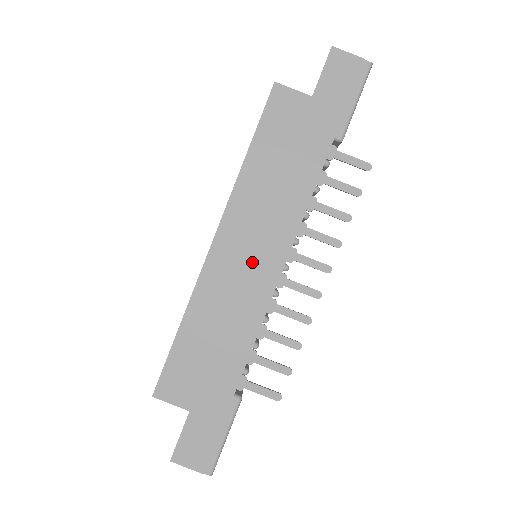
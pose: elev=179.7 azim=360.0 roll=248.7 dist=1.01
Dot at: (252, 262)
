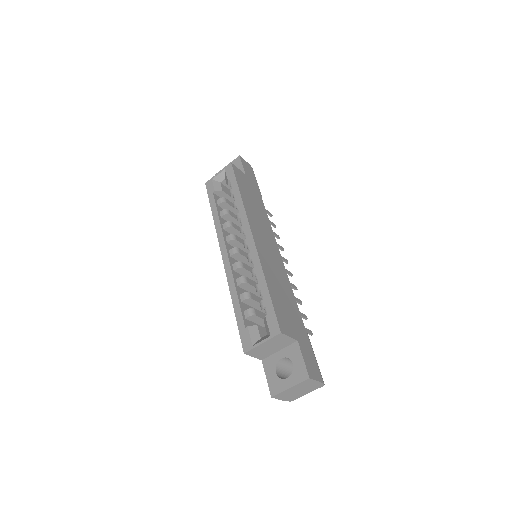
Dot at: (270, 250)
